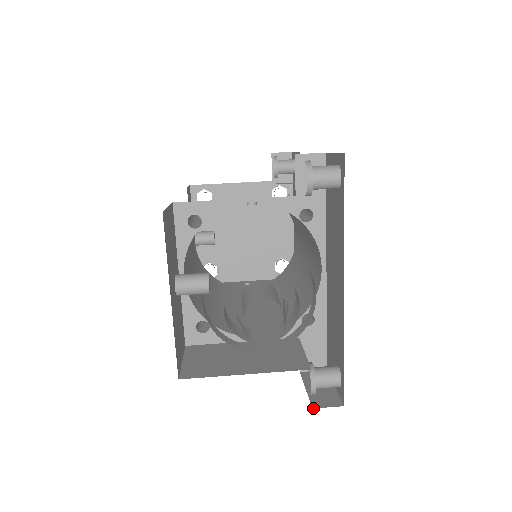
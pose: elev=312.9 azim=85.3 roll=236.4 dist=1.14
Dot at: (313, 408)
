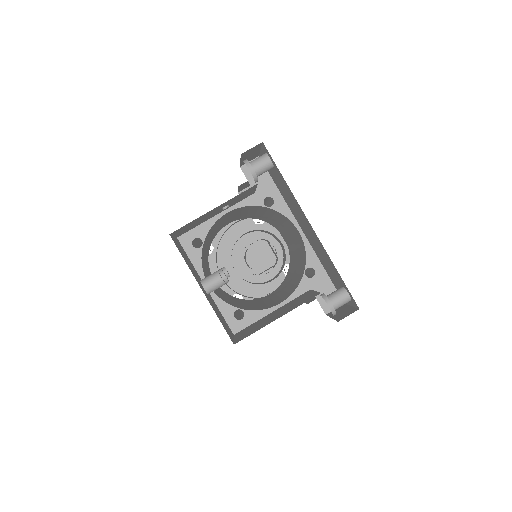
Dot at: (338, 321)
